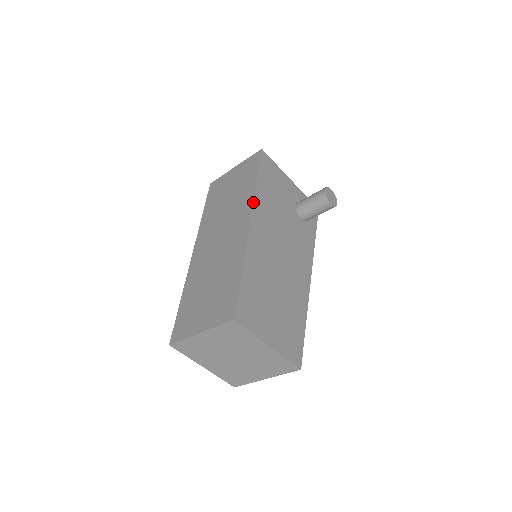
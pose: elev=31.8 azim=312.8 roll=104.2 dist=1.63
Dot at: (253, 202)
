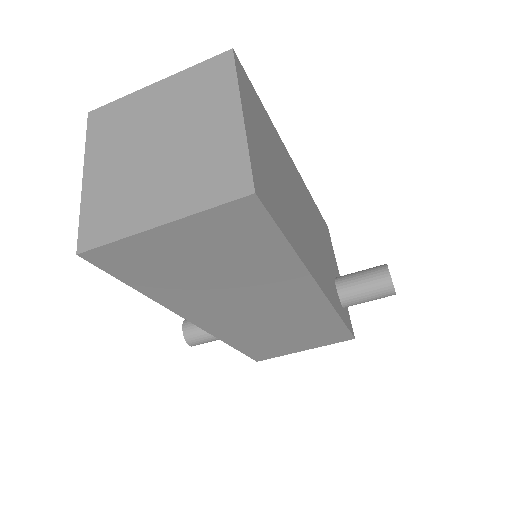
Dot at: occluded
